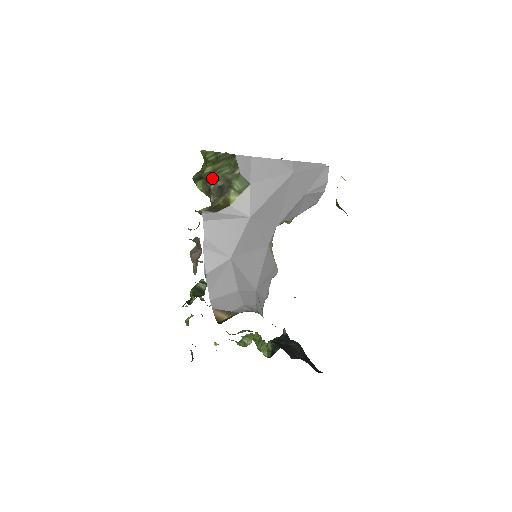
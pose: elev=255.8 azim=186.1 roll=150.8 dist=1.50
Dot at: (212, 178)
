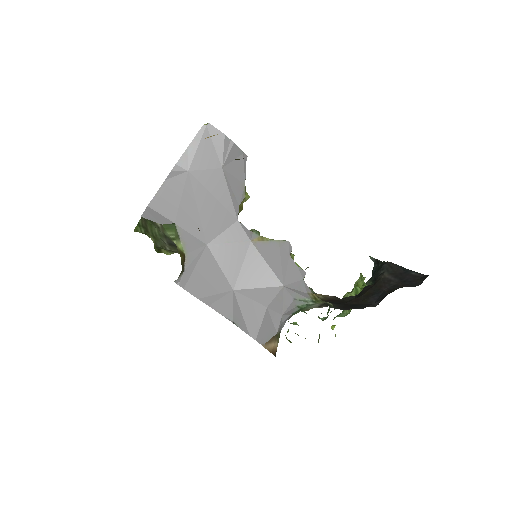
Dot at: (160, 243)
